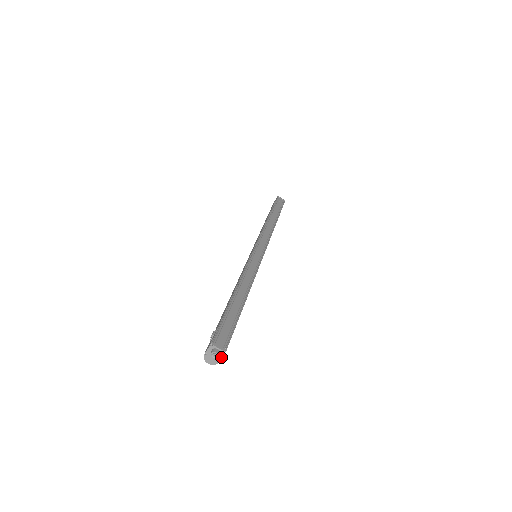
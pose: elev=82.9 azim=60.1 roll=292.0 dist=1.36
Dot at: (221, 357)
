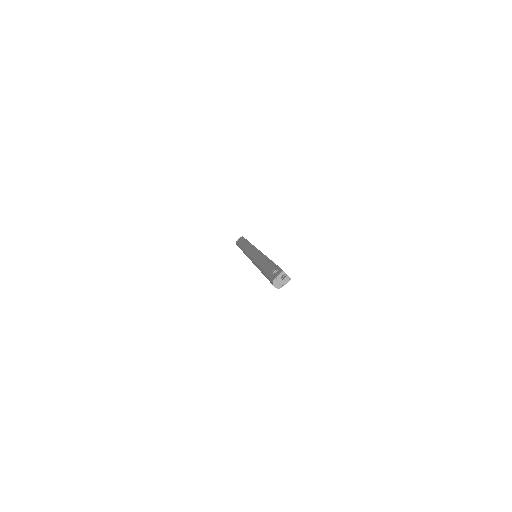
Dot at: (286, 283)
